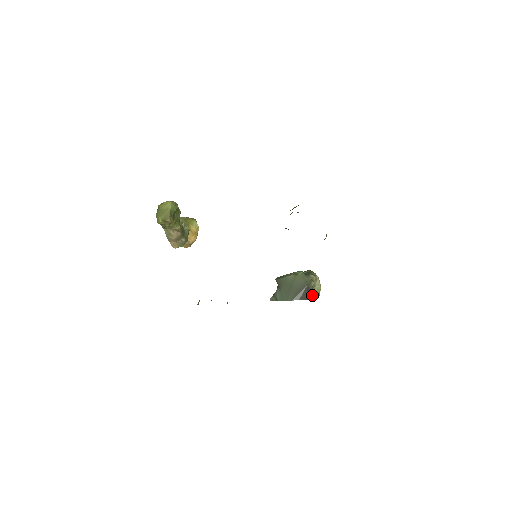
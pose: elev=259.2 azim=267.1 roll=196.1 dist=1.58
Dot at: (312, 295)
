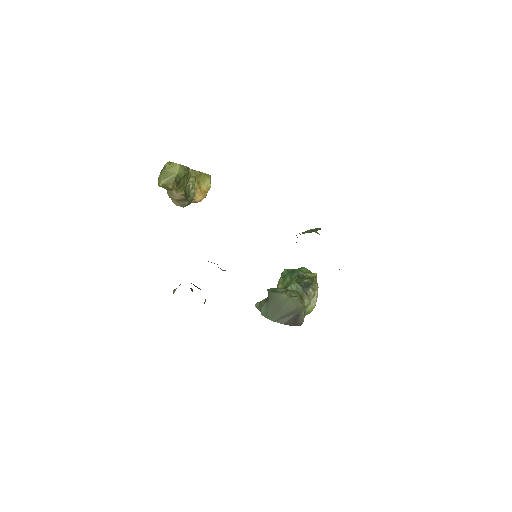
Dot at: (300, 322)
